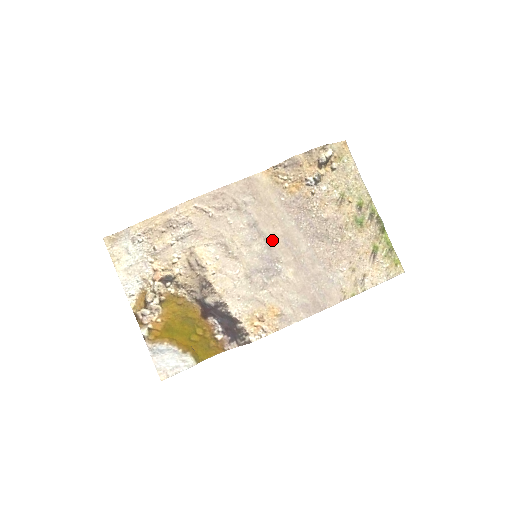
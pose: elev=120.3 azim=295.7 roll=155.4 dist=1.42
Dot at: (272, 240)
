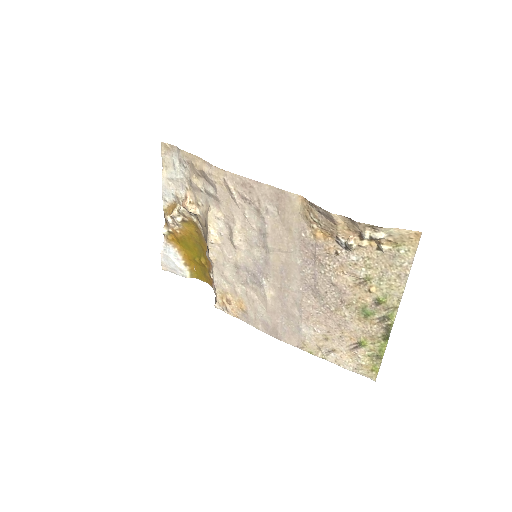
Dot at: (272, 258)
